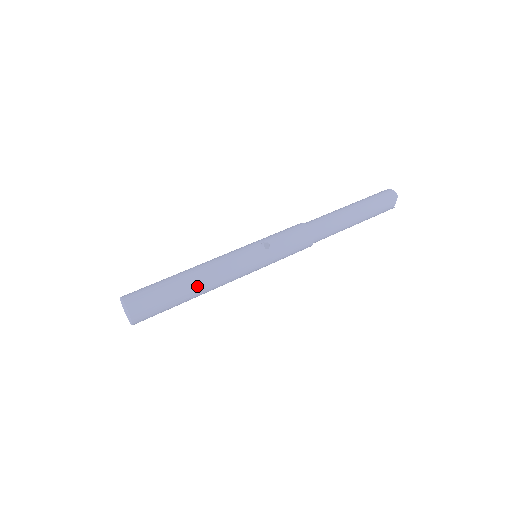
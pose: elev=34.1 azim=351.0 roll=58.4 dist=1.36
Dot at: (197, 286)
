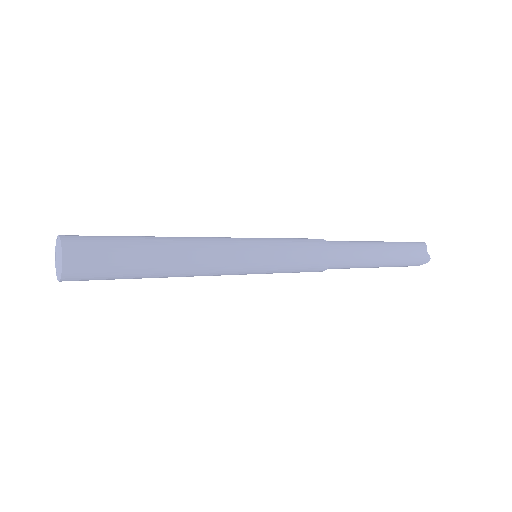
Dot at: (169, 242)
